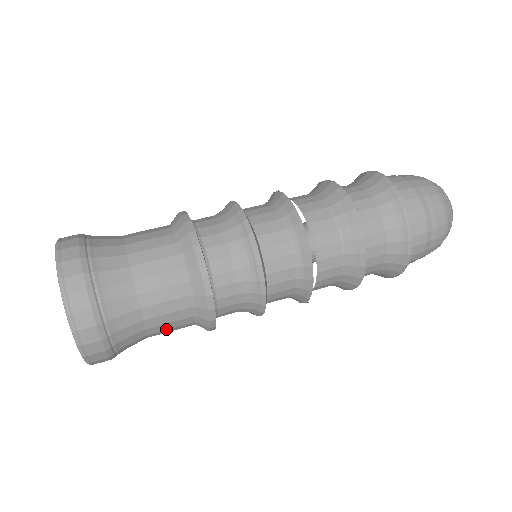
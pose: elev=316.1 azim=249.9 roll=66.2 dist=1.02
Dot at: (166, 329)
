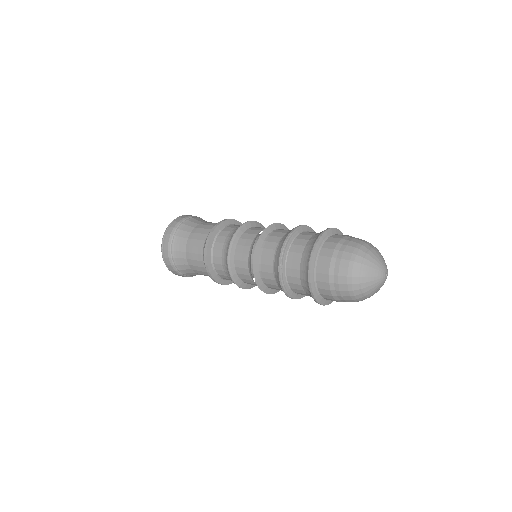
Dot at: (195, 239)
